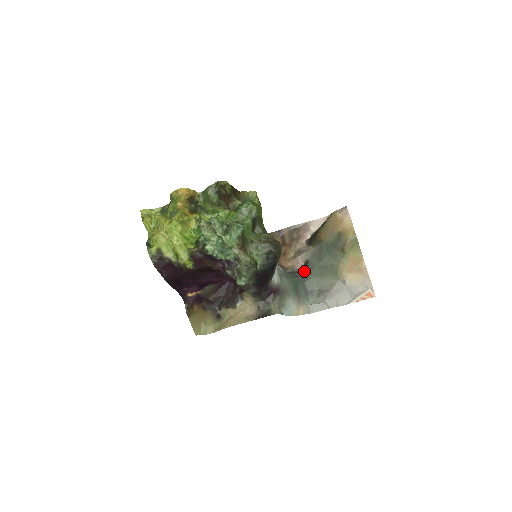
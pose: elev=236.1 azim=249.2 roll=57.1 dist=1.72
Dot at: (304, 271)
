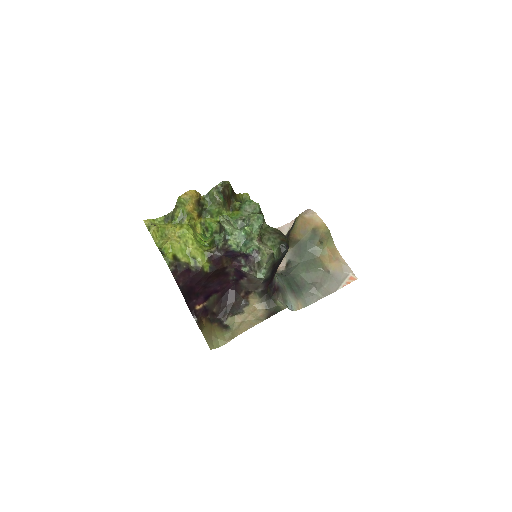
Dot at: (290, 270)
